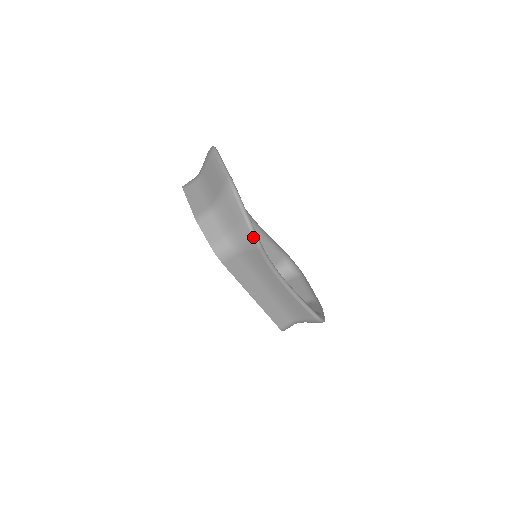
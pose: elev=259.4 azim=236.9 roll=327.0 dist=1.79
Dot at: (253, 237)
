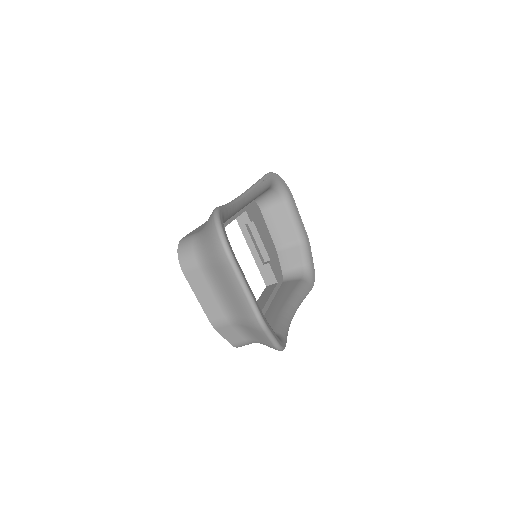
Dot at: occluded
